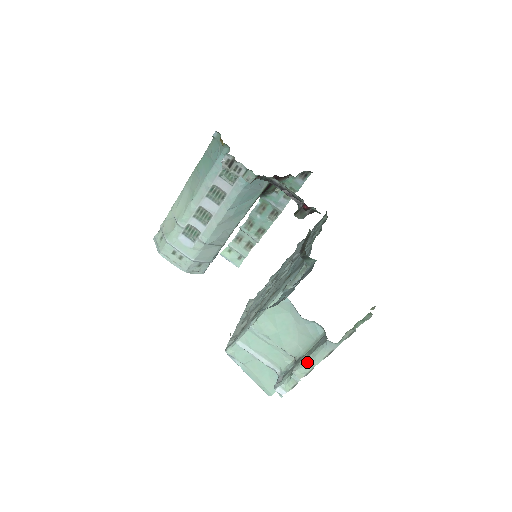
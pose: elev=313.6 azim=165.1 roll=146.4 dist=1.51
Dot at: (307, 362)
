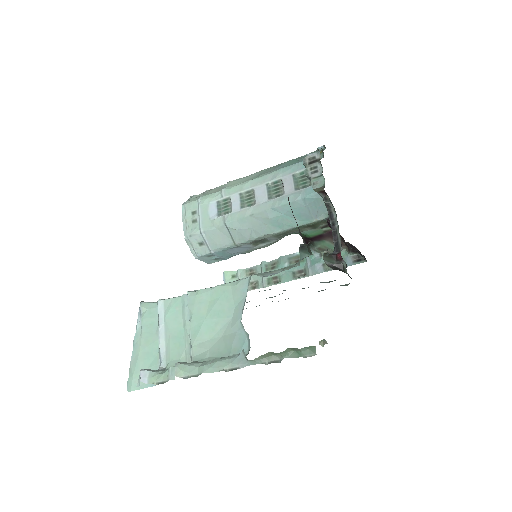
Dot at: (200, 364)
